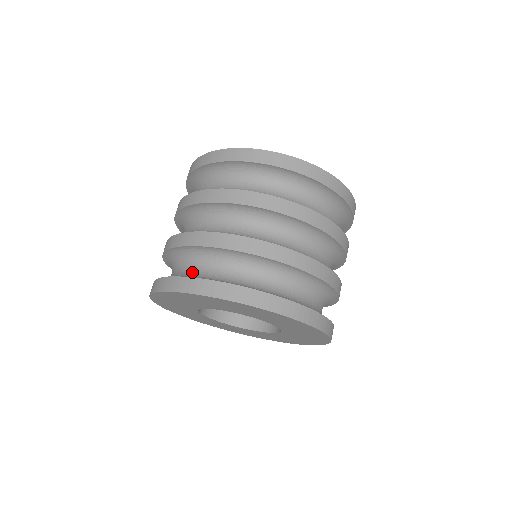
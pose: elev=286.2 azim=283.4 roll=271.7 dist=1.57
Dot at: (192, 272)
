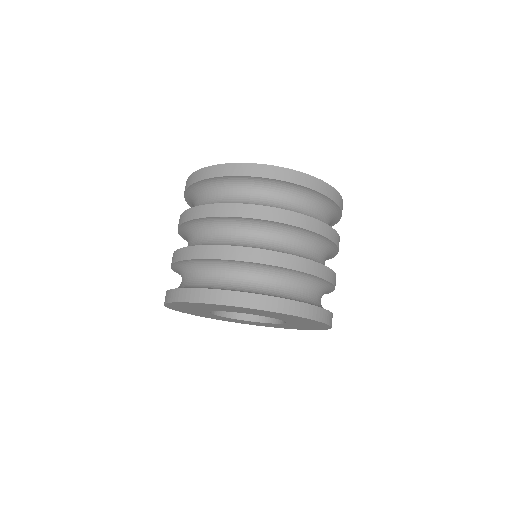
Dot at: (204, 282)
